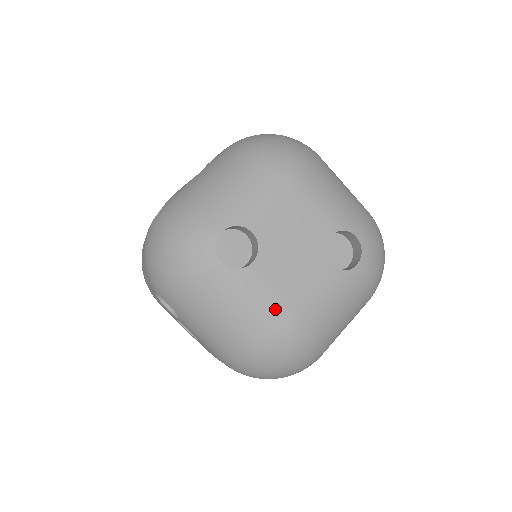
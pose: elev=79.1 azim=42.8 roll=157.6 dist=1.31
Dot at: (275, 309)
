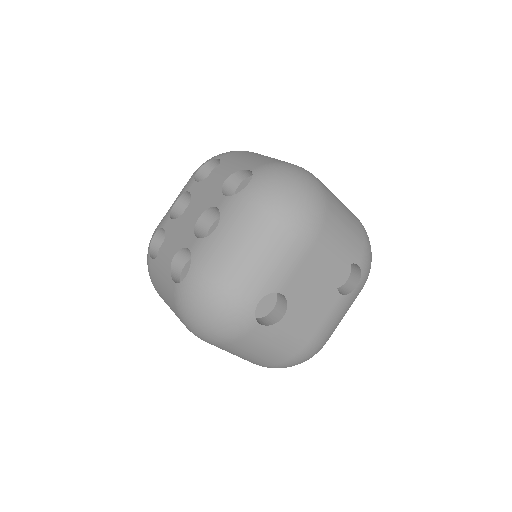
Dot at: (300, 341)
